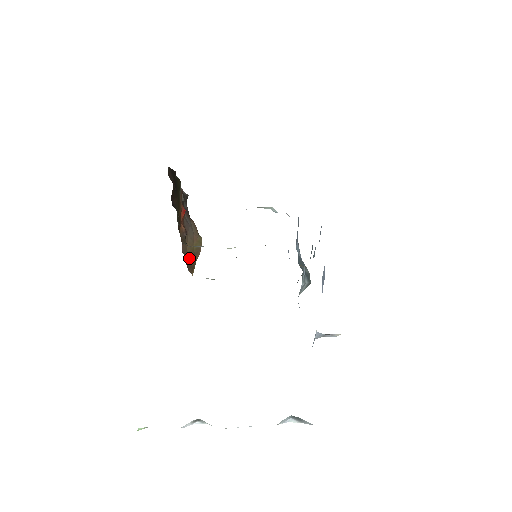
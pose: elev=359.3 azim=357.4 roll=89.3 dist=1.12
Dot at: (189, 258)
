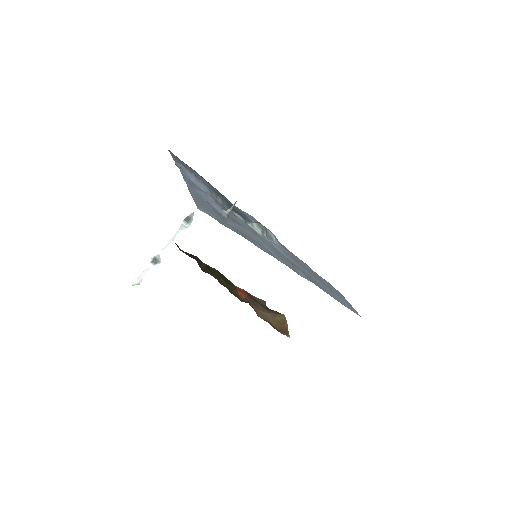
Dot at: (276, 326)
